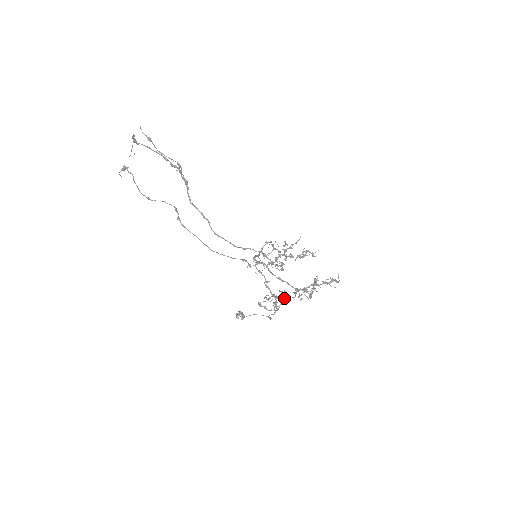
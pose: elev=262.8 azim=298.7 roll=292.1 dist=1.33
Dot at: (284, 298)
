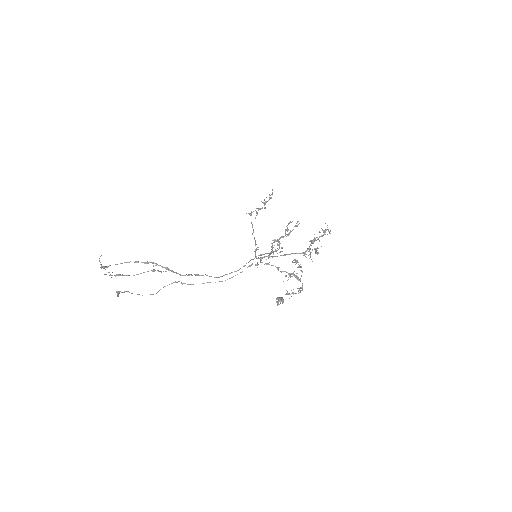
Dot at: occluded
